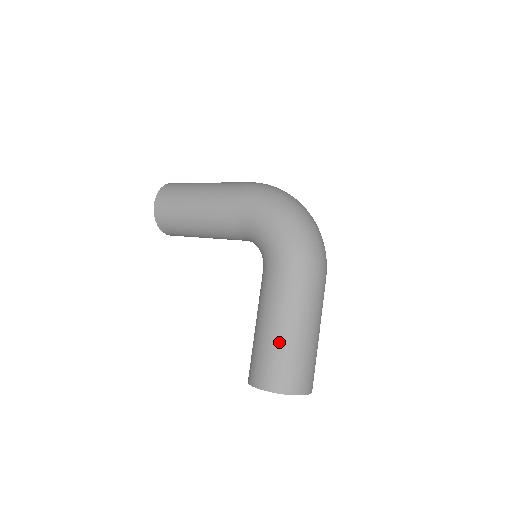
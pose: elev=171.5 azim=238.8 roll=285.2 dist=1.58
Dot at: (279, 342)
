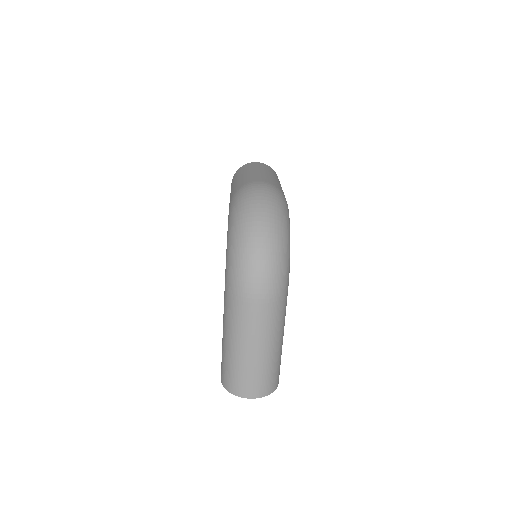
Dot at: (223, 347)
